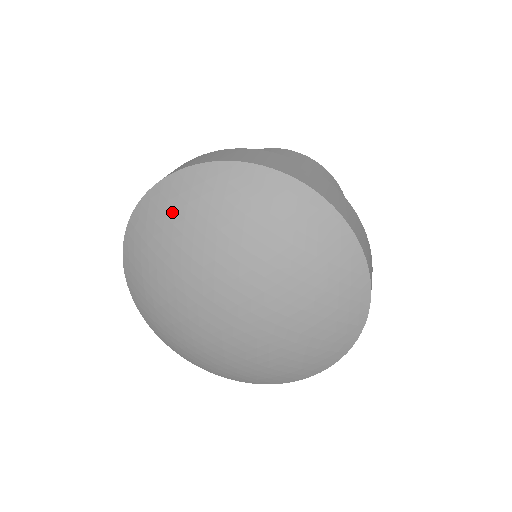
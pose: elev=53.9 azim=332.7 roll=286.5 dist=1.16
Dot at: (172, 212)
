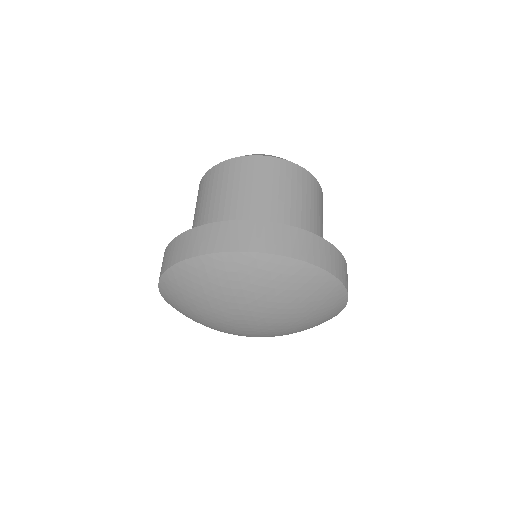
Dot at: (268, 280)
